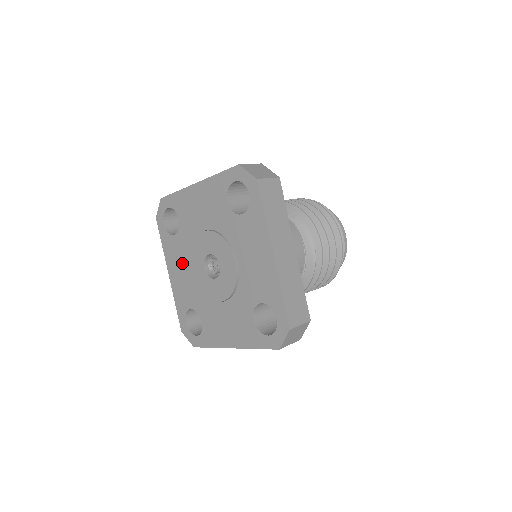
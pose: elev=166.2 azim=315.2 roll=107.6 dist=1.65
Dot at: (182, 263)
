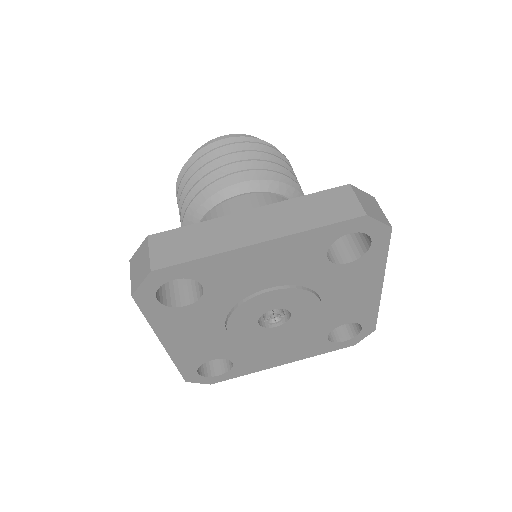
Dot at: (202, 328)
